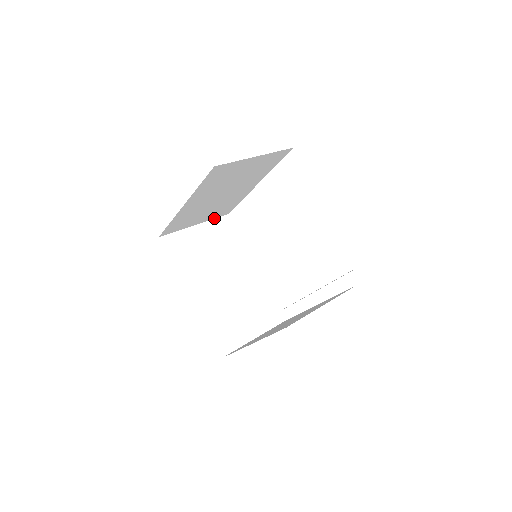
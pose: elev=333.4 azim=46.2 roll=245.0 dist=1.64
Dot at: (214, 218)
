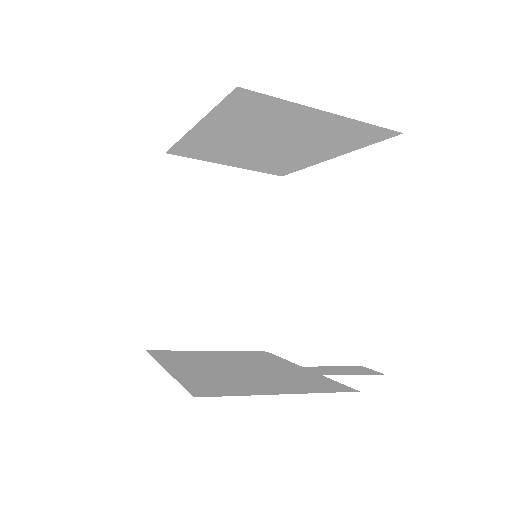
Dot at: (258, 171)
